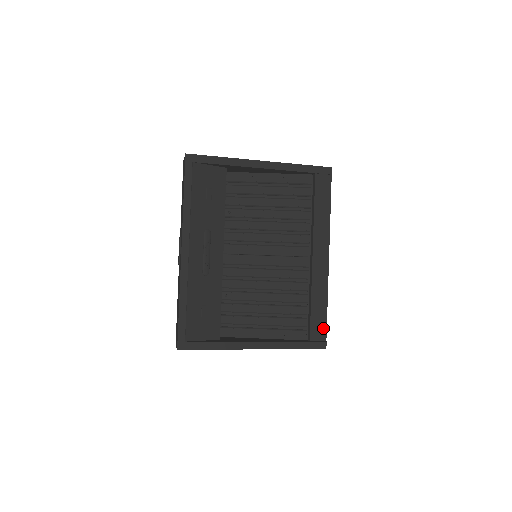
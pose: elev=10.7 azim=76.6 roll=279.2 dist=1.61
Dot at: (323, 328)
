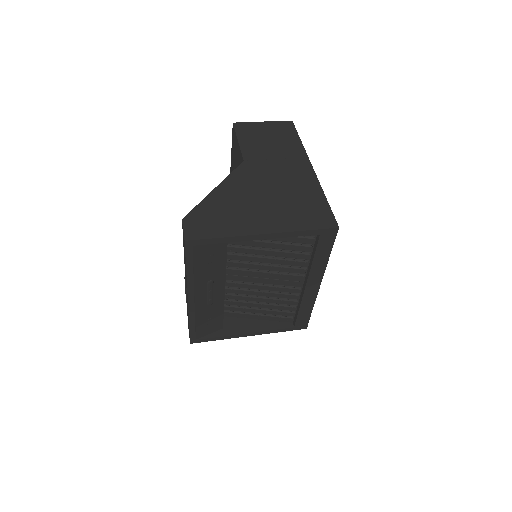
Dot at: (306, 320)
